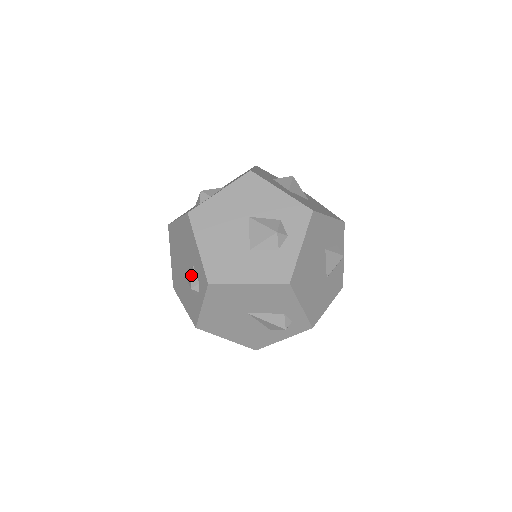
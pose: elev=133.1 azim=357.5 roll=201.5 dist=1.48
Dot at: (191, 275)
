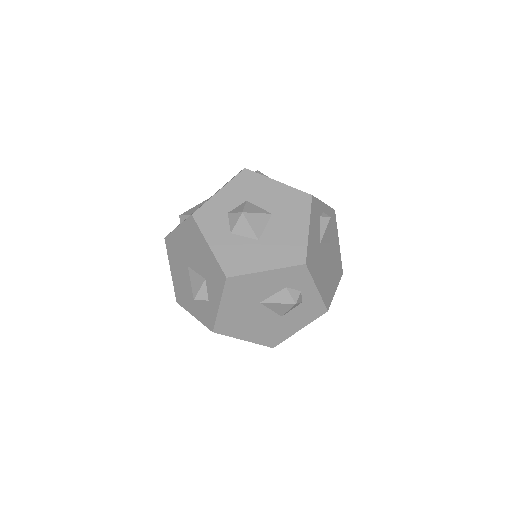
Dot at: occluded
